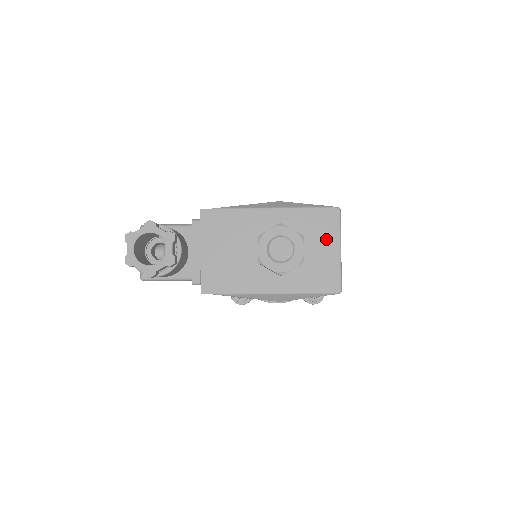
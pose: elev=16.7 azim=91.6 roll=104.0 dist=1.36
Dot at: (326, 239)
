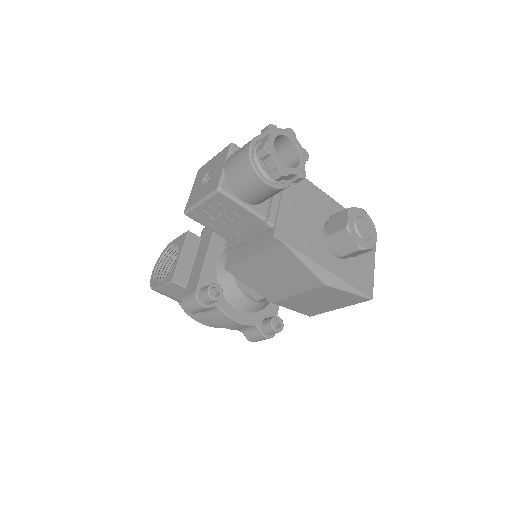
Dot at: occluded
